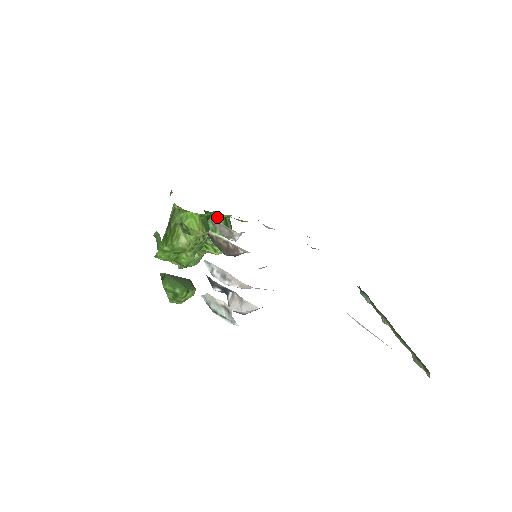
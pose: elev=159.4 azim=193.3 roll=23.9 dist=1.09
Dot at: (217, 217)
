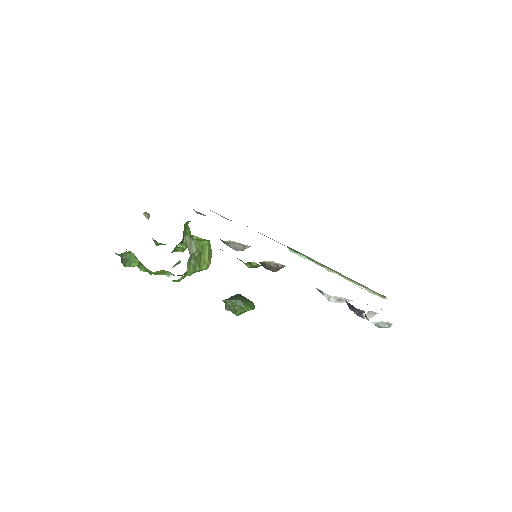
Dot at: (186, 224)
